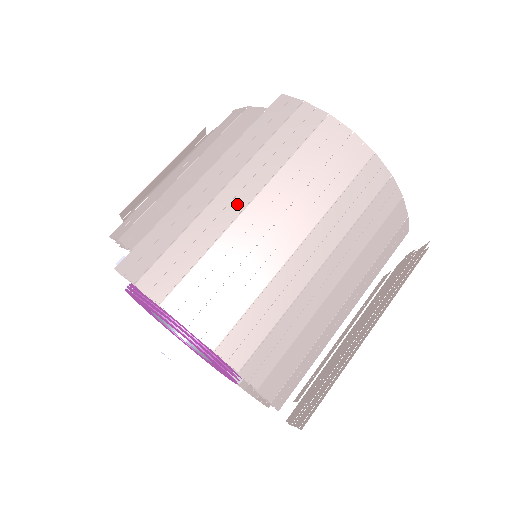
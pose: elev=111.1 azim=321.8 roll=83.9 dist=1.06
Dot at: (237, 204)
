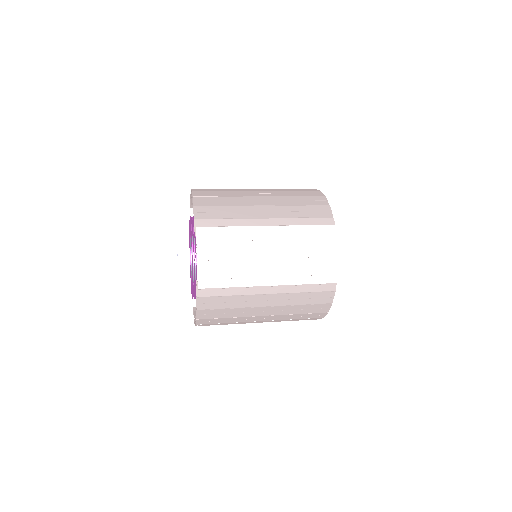
Dot at: occluded
